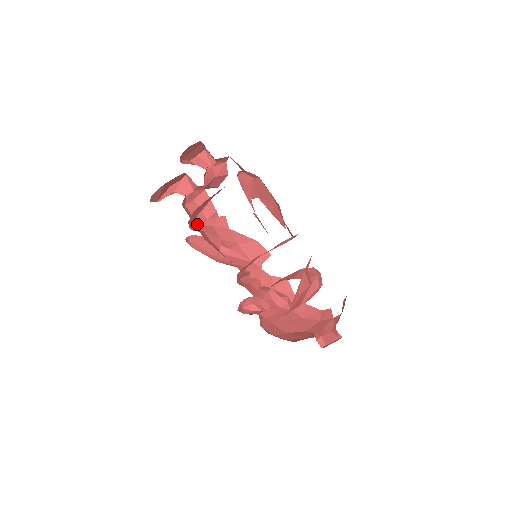
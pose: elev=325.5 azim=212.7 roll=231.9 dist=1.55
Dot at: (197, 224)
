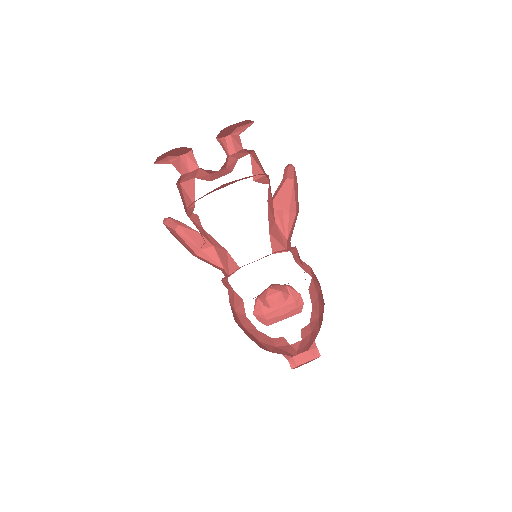
Dot at: (184, 207)
